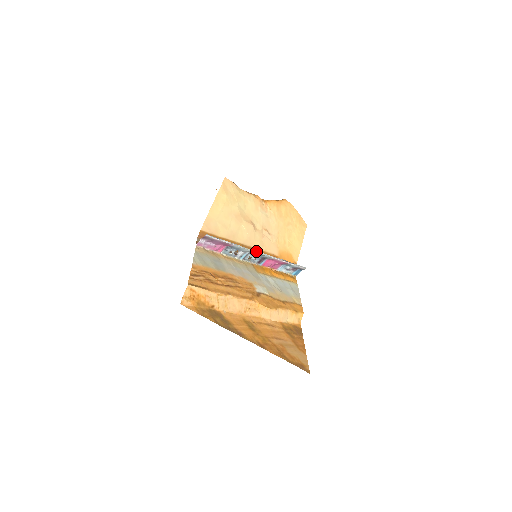
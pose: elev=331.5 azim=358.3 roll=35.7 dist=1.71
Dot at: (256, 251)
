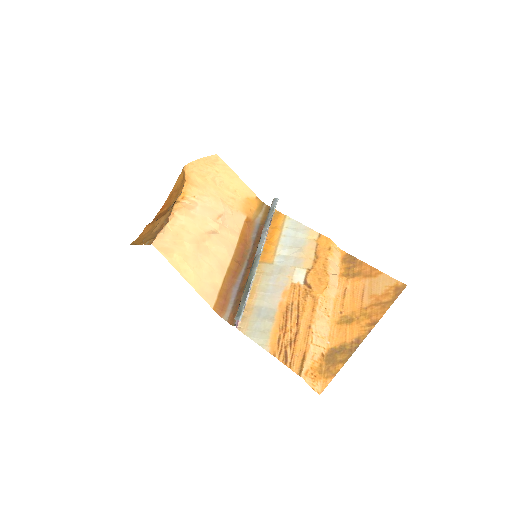
Dot at: (258, 259)
